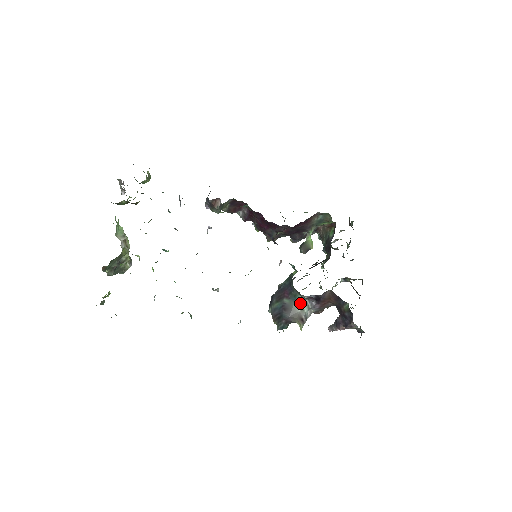
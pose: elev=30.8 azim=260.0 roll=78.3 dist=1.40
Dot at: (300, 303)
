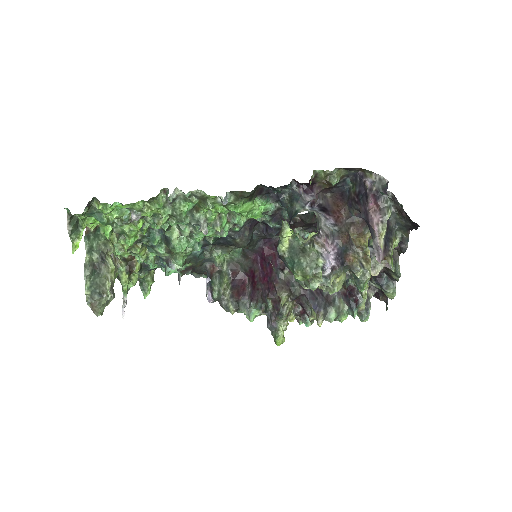
Dot at: occluded
